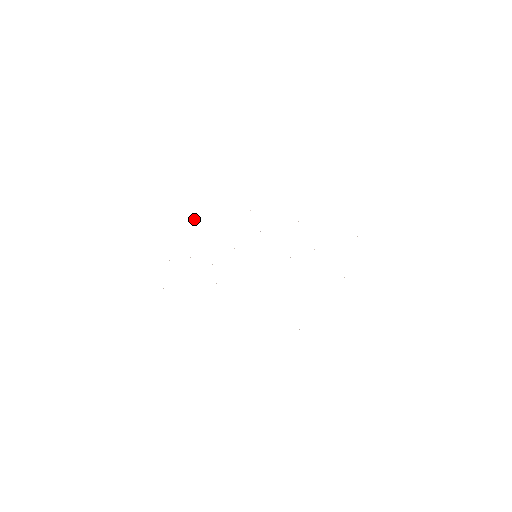
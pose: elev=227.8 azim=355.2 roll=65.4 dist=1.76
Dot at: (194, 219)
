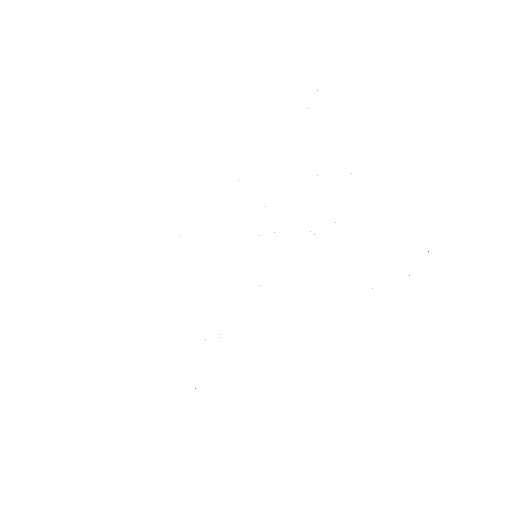
Dot at: occluded
